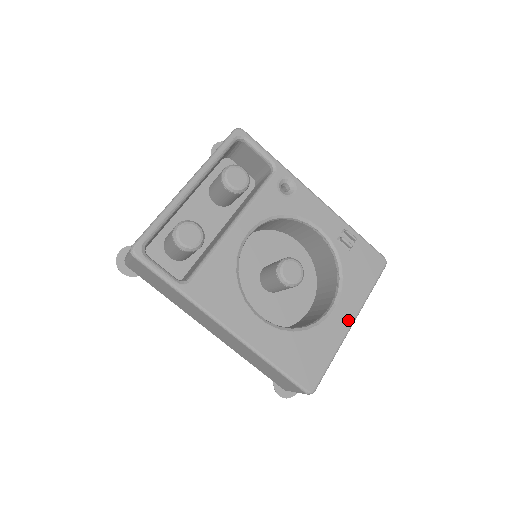
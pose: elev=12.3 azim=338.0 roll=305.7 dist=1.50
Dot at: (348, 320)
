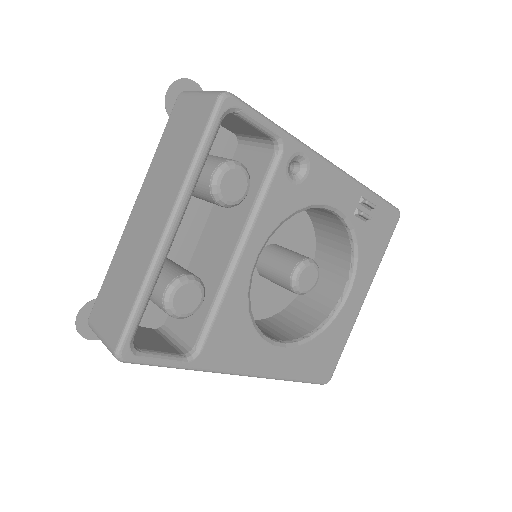
Dot at: (361, 299)
